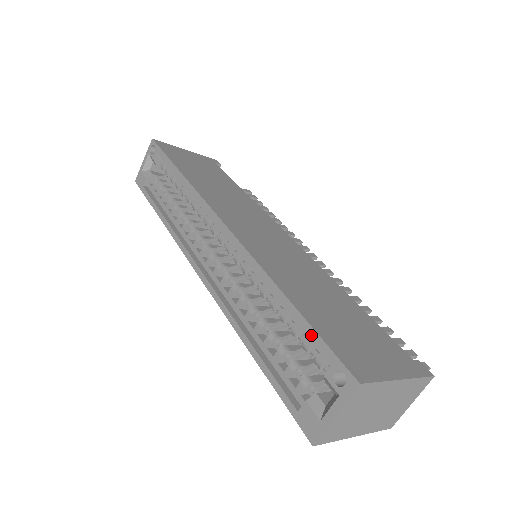
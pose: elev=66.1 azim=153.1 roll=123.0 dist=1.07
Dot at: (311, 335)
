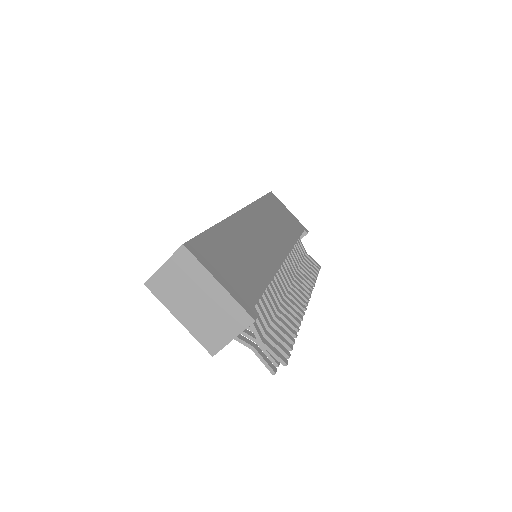
Dot at: occluded
